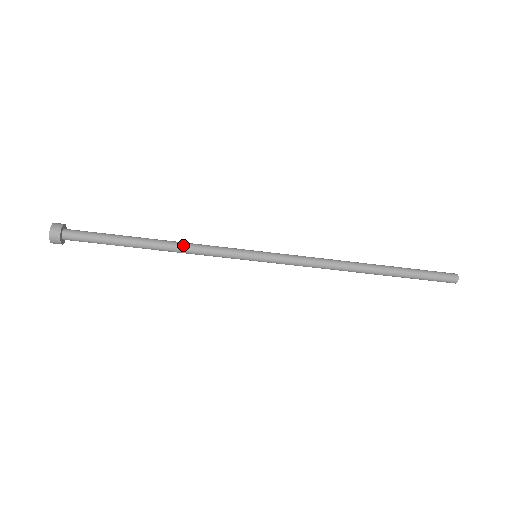
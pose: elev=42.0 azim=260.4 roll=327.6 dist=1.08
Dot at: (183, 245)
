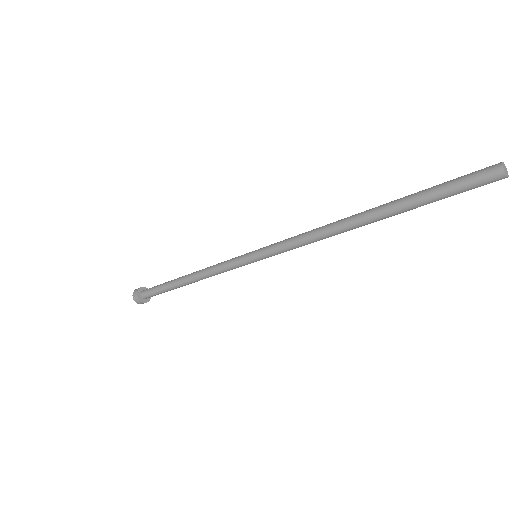
Dot at: (203, 277)
